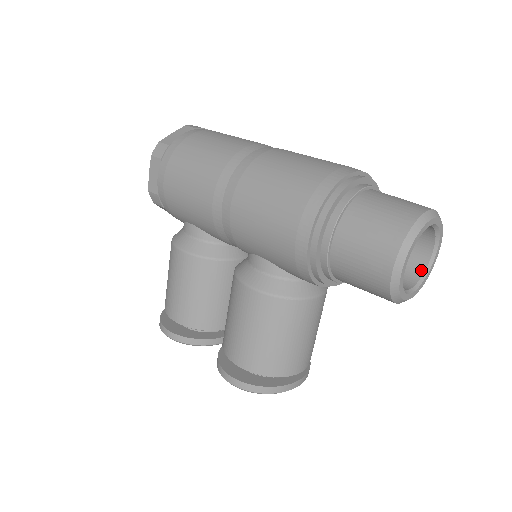
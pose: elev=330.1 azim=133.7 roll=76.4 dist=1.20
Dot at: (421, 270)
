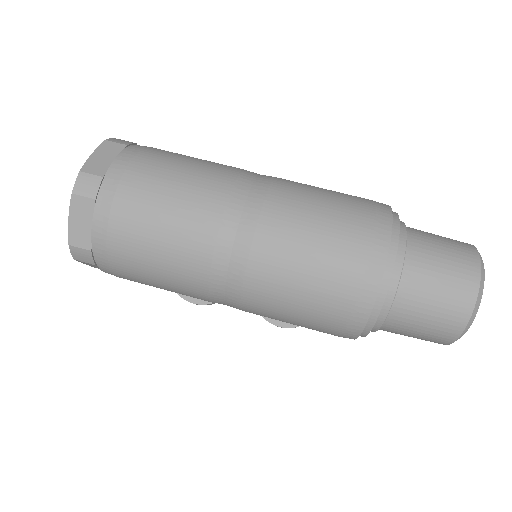
Dot at: occluded
